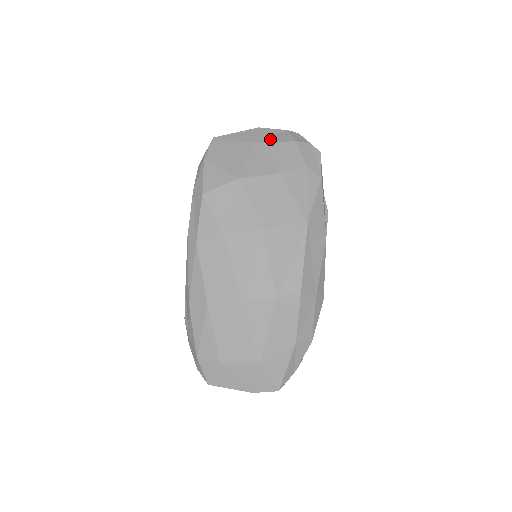
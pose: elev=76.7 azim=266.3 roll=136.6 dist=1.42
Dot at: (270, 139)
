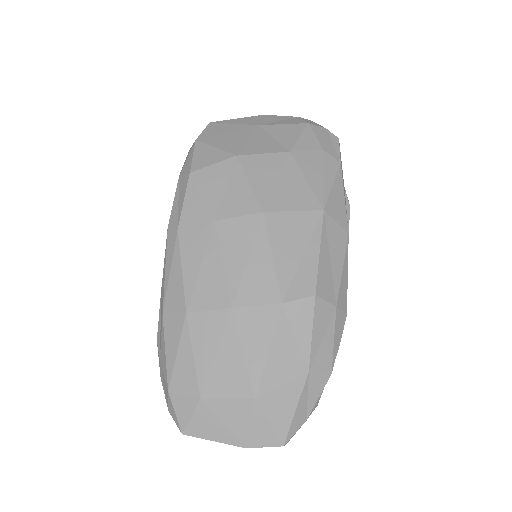
Dot at: (277, 122)
